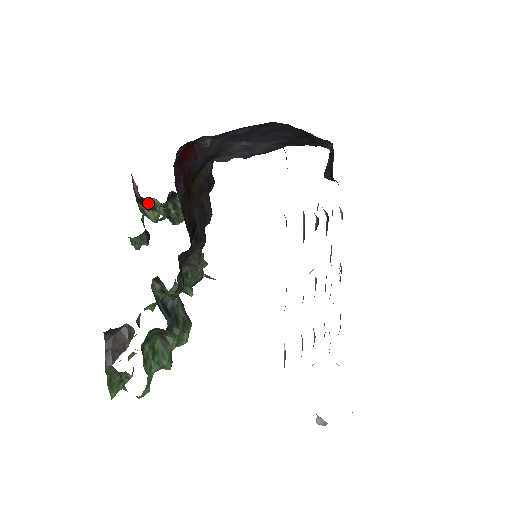
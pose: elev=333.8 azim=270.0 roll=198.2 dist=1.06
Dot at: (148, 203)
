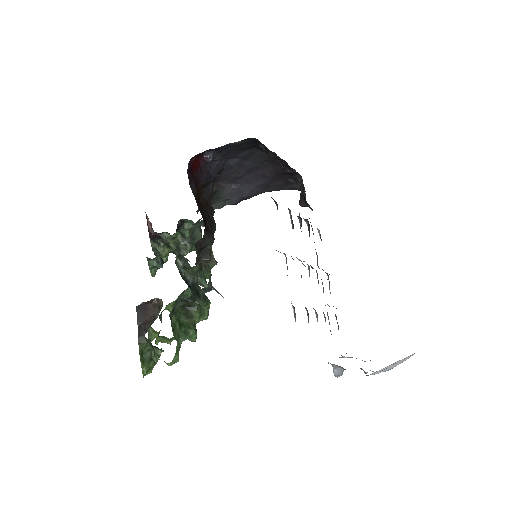
Dot at: (160, 238)
